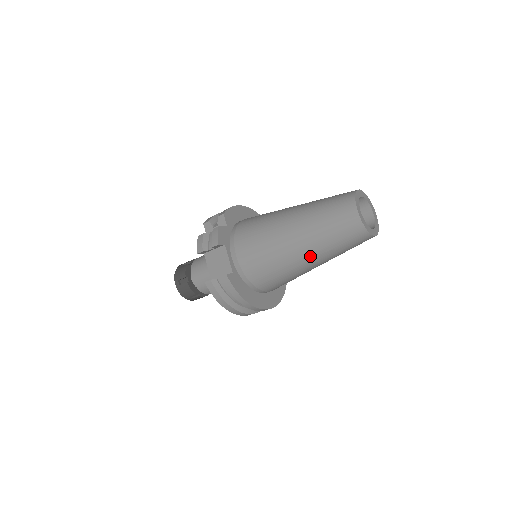
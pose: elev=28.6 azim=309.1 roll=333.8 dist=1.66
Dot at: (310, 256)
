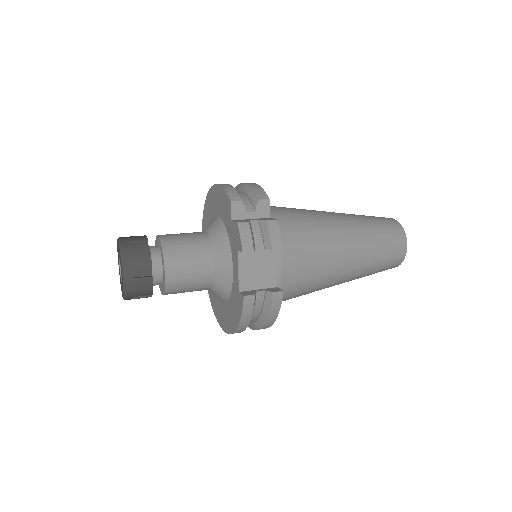
Dot at: (348, 278)
